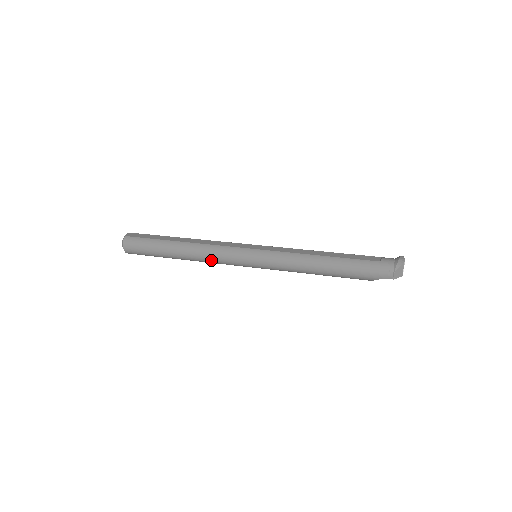
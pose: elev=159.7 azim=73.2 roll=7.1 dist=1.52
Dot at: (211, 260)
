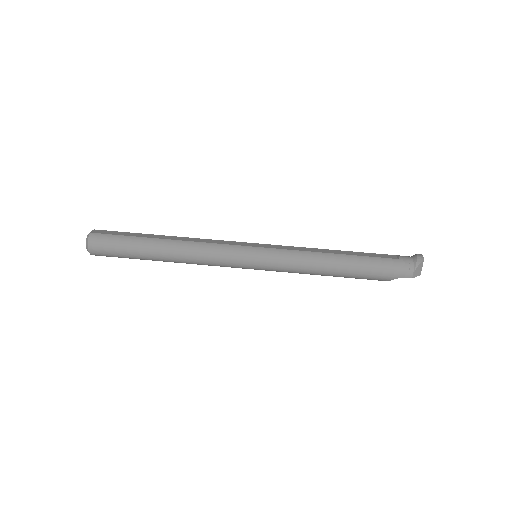
Dot at: (203, 261)
